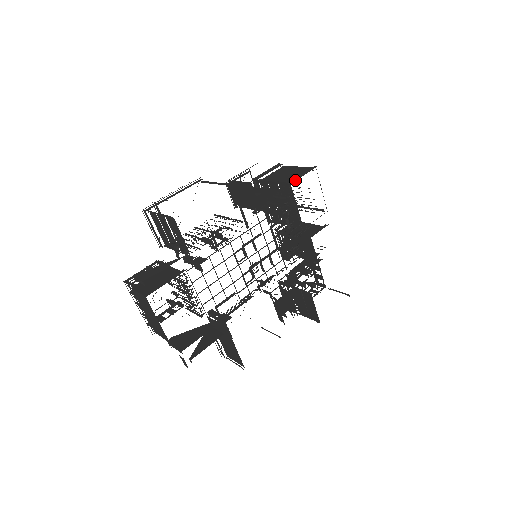
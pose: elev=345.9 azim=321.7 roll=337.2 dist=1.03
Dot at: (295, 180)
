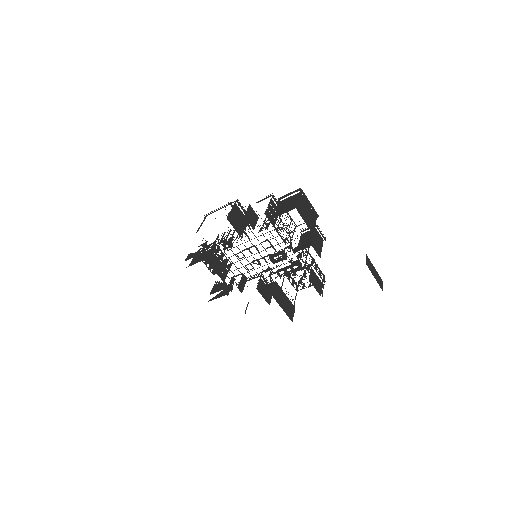
Dot at: (275, 217)
